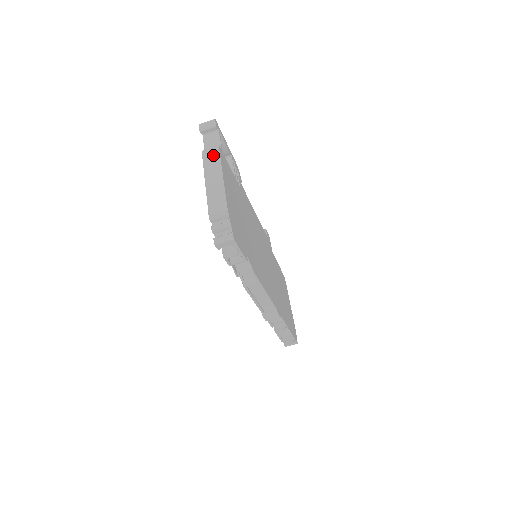
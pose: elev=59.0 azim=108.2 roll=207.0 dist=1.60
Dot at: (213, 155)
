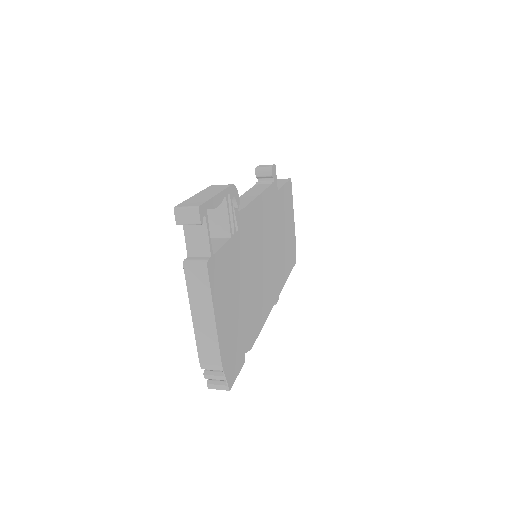
Dot at: (200, 279)
